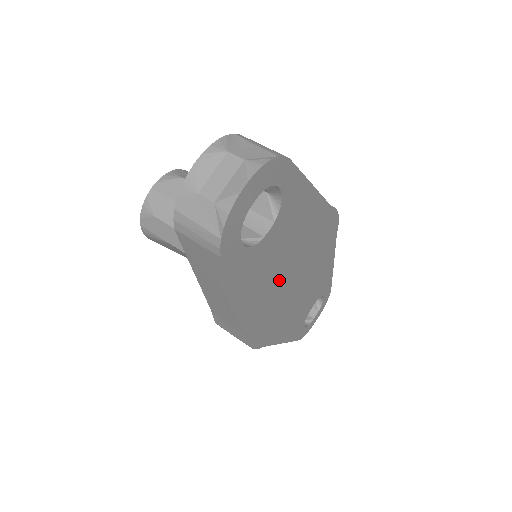
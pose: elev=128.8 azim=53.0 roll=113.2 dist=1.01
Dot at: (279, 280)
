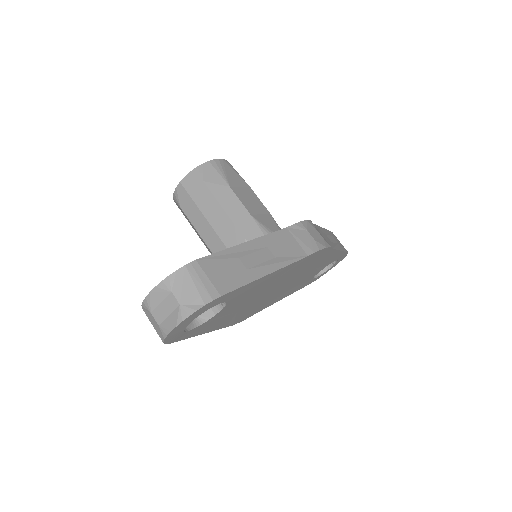
Dot at: (253, 302)
